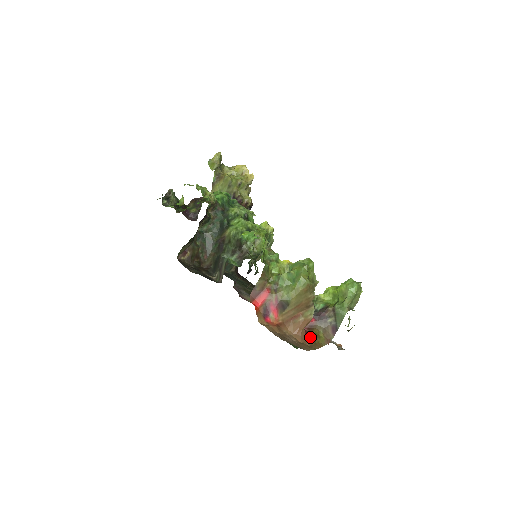
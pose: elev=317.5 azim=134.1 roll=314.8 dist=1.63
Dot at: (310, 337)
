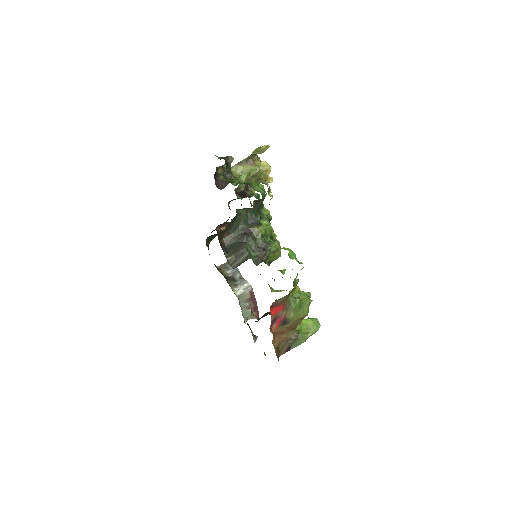
Dot at: (277, 349)
